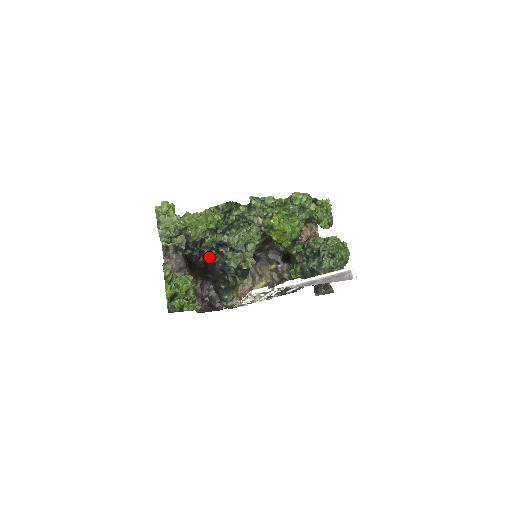
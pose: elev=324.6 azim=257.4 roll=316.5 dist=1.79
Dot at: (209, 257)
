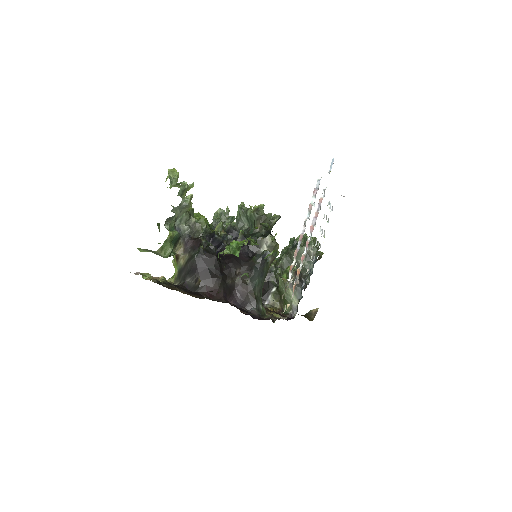
Dot at: occluded
